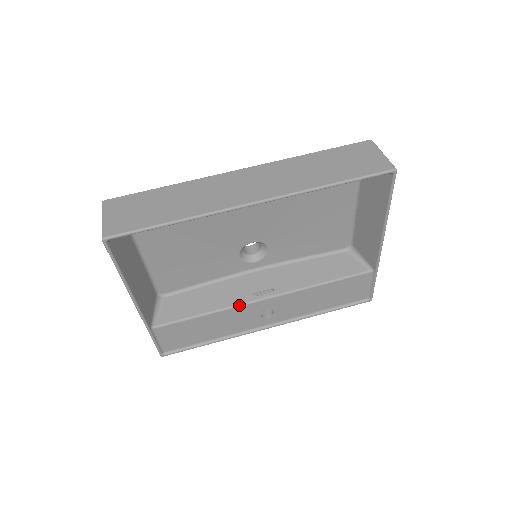
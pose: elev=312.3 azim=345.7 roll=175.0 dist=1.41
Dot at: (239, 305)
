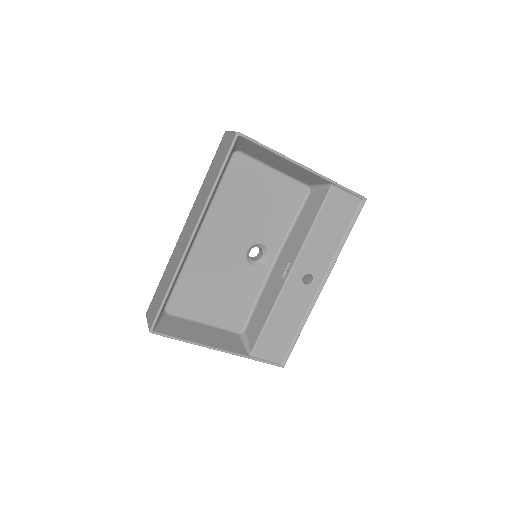
Dot at: (280, 292)
